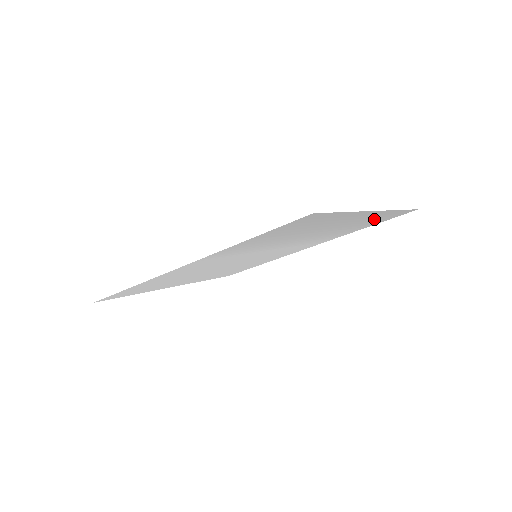
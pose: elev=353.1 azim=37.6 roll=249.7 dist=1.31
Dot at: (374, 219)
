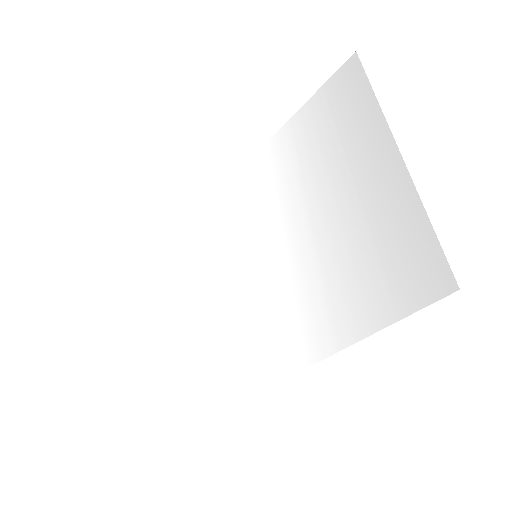
Dot at: (343, 118)
